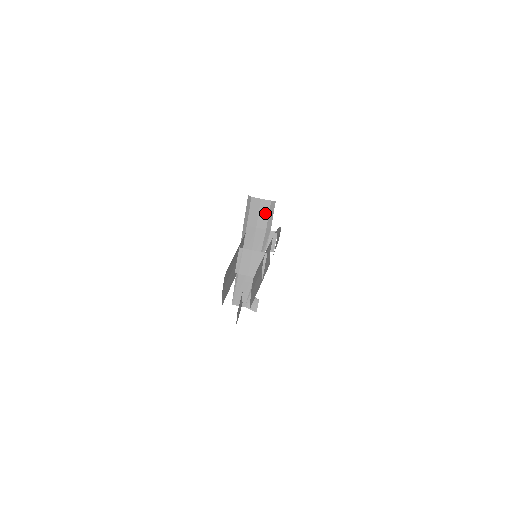
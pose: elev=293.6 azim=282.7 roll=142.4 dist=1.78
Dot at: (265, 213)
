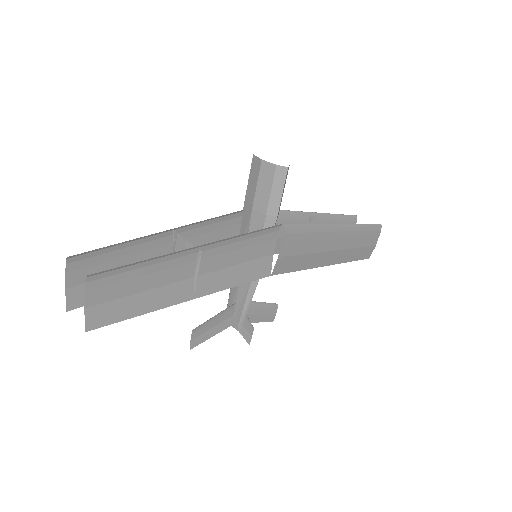
Dot at: (266, 186)
